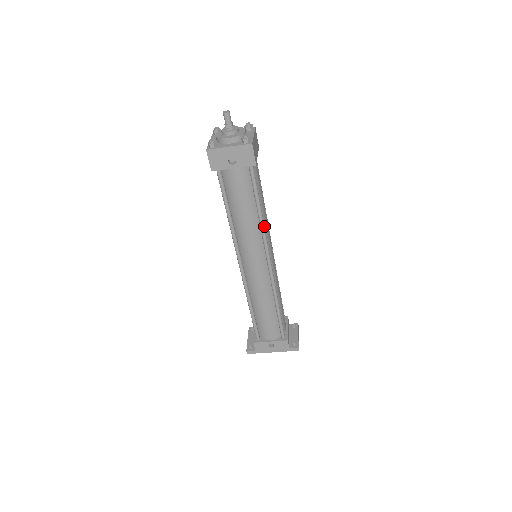
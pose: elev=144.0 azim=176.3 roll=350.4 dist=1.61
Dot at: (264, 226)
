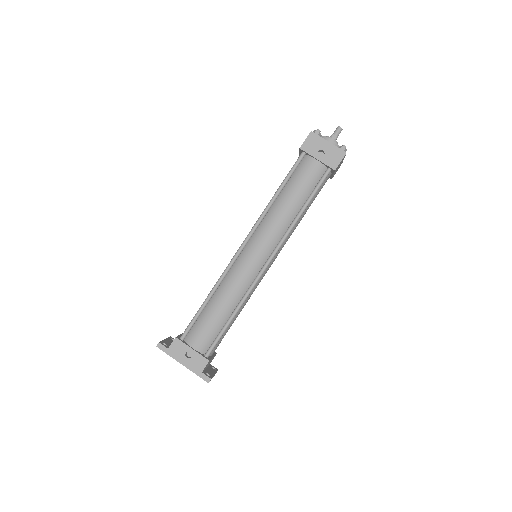
Dot at: occluded
